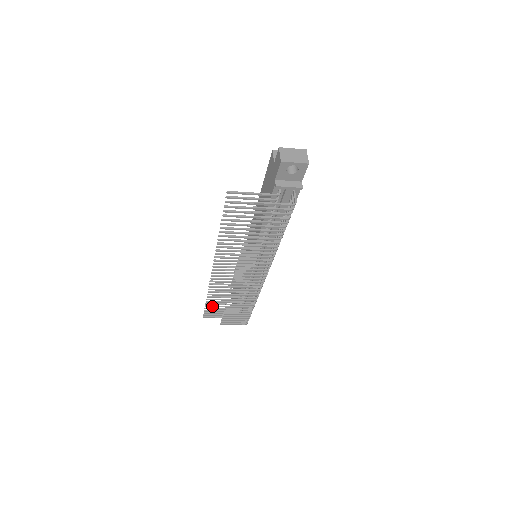
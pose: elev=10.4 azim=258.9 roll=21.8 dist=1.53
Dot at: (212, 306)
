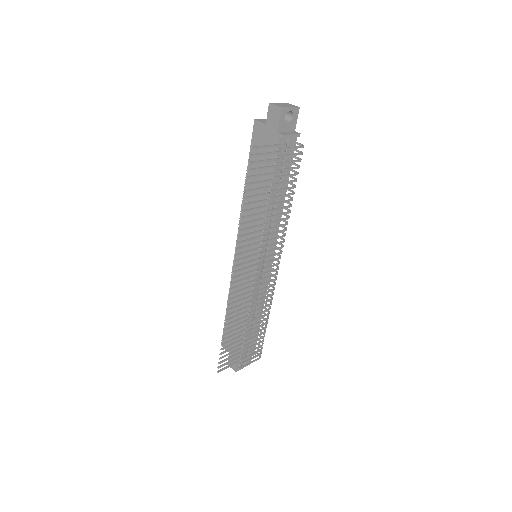
Dot at: (227, 346)
